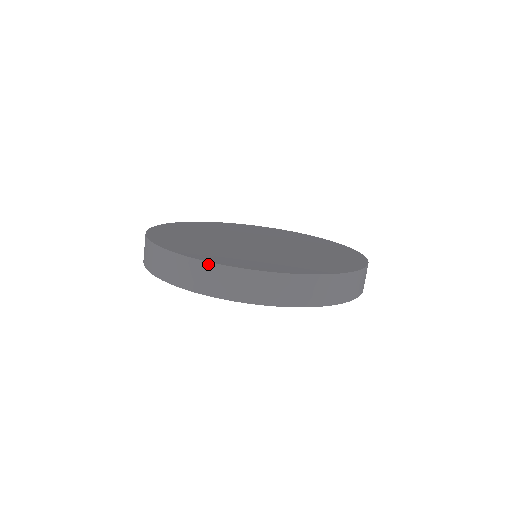
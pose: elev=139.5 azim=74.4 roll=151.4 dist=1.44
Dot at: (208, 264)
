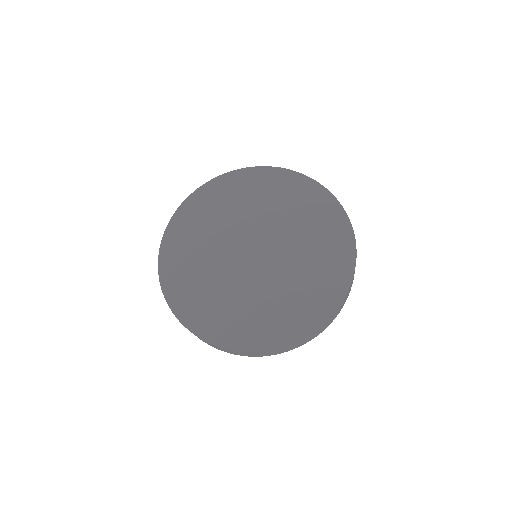
Dot at: (275, 350)
